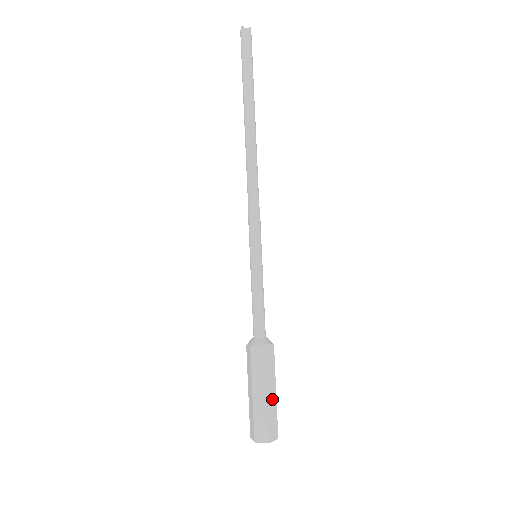
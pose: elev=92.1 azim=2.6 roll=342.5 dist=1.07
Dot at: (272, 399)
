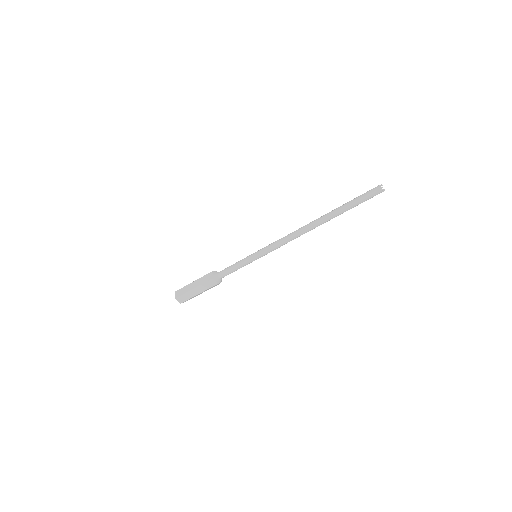
Dot at: occluded
